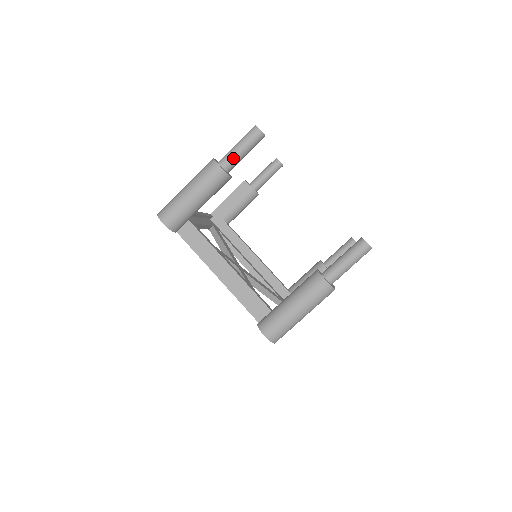
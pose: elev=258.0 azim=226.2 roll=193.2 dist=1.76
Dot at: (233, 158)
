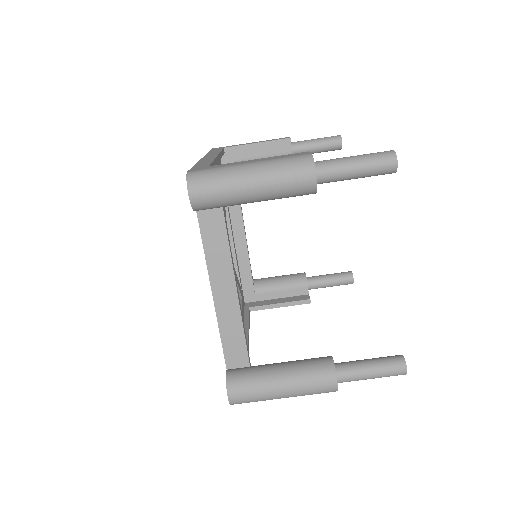
Dot at: (338, 175)
